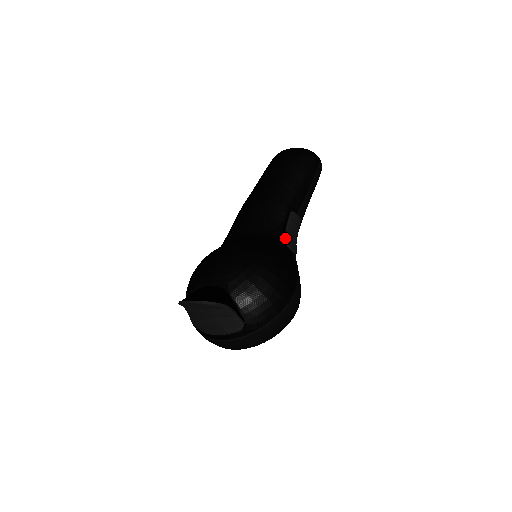
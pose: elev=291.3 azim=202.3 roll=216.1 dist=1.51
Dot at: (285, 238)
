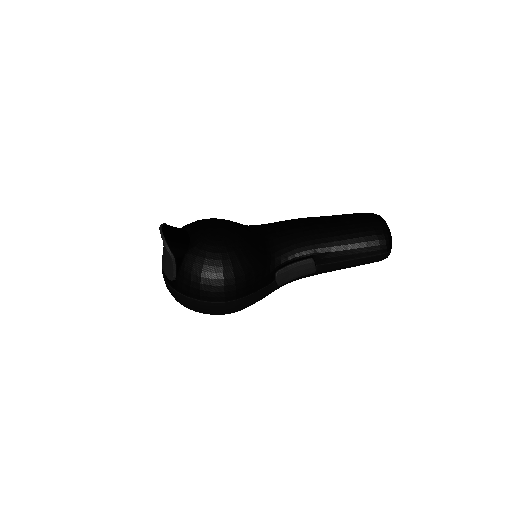
Dot at: (282, 268)
